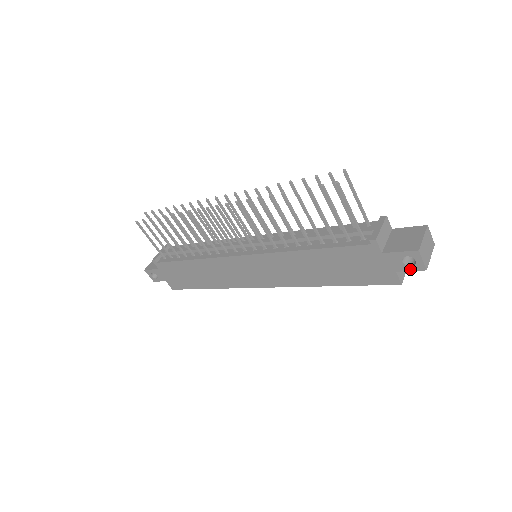
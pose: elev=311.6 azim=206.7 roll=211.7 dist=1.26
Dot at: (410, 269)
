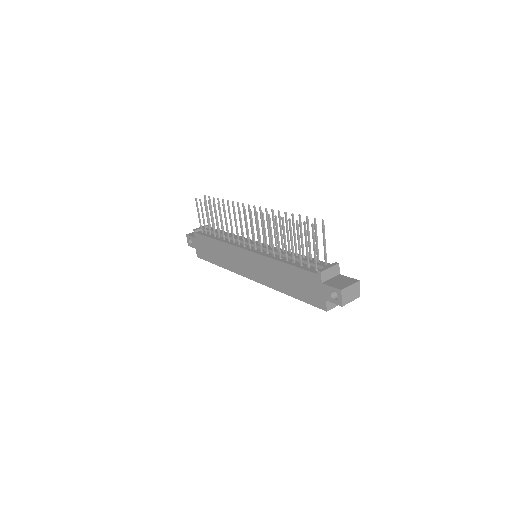
Dot at: (334, 302)
